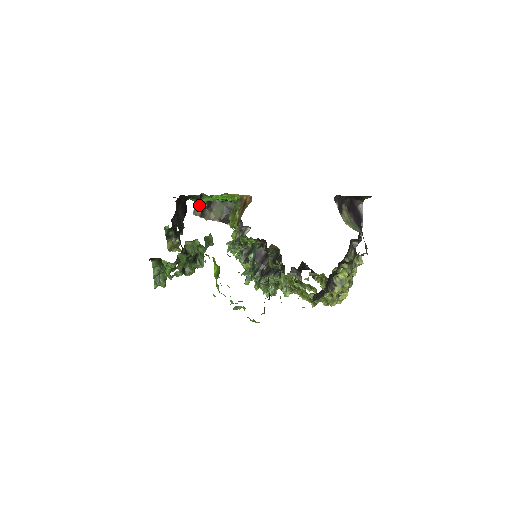
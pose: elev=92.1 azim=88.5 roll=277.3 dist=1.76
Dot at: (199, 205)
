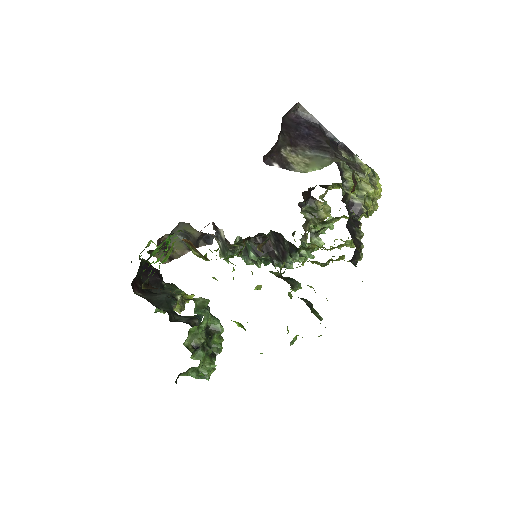
Dot at: (157, 254)
